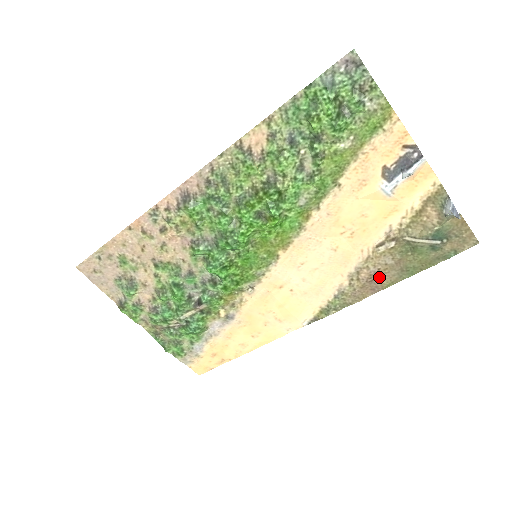
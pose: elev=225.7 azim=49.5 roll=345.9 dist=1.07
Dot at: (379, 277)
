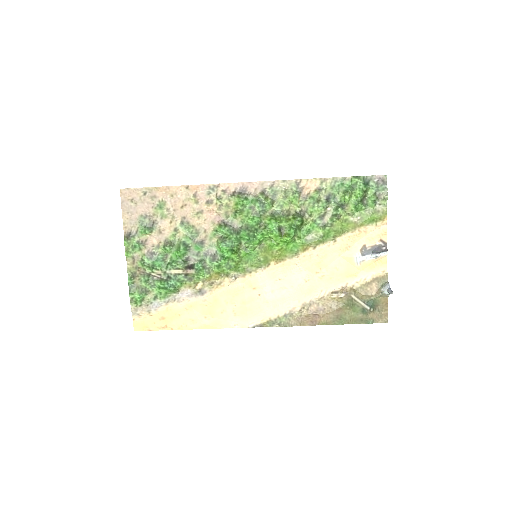
Dot at: (322, 314)
